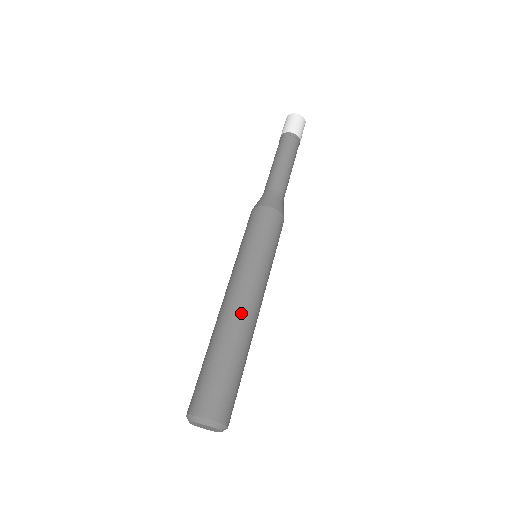
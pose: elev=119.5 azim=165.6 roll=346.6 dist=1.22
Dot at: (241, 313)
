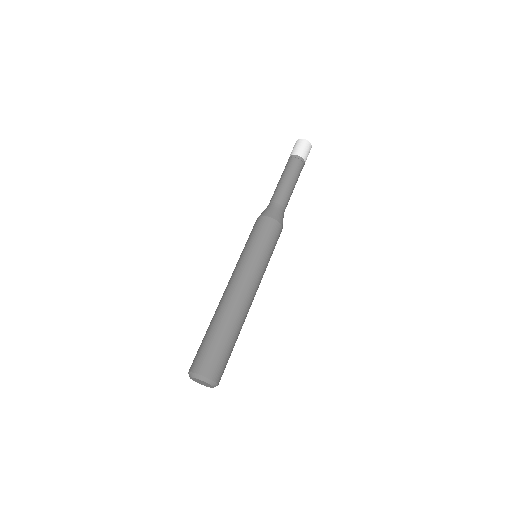
Dot at: (225, 297)
